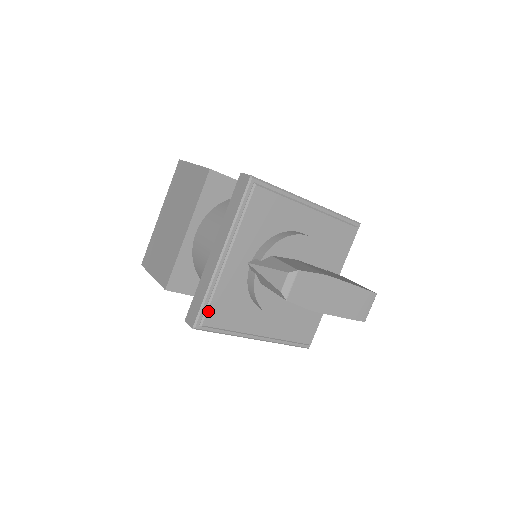
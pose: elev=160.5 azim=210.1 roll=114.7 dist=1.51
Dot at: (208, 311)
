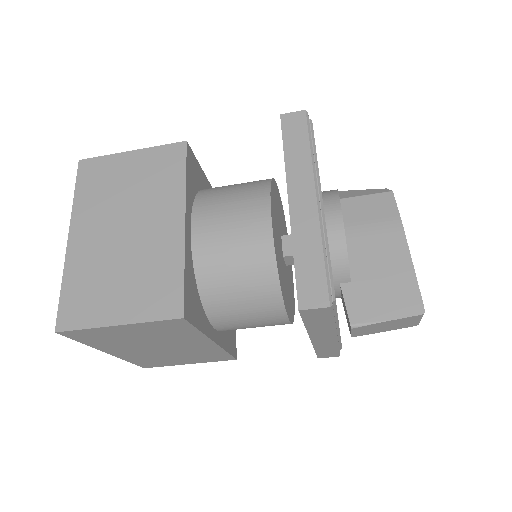
Dot at: occluded
